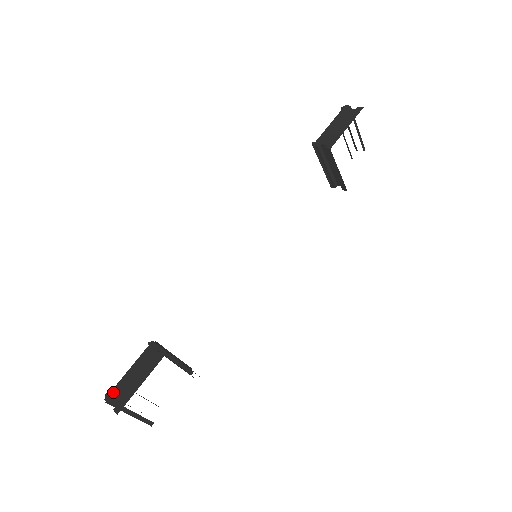
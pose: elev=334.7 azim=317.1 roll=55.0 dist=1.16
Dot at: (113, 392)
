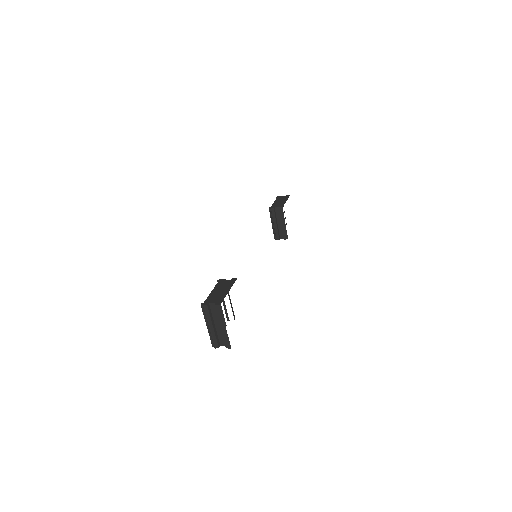
Dot at: (207, 301)
